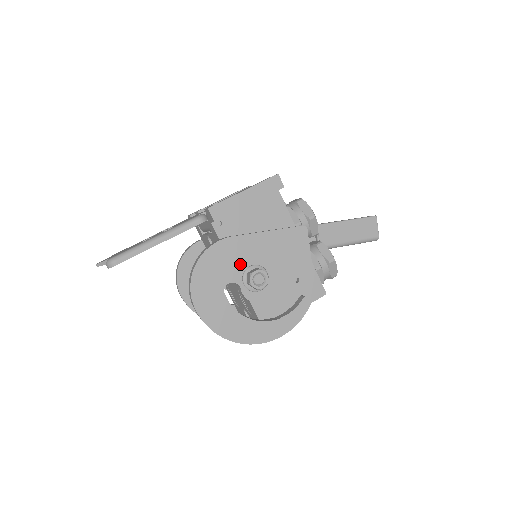
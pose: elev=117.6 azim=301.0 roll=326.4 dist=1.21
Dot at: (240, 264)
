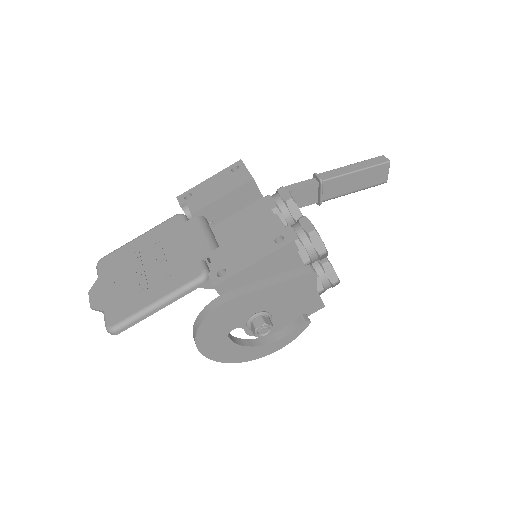
Dot at: (245, 314)
